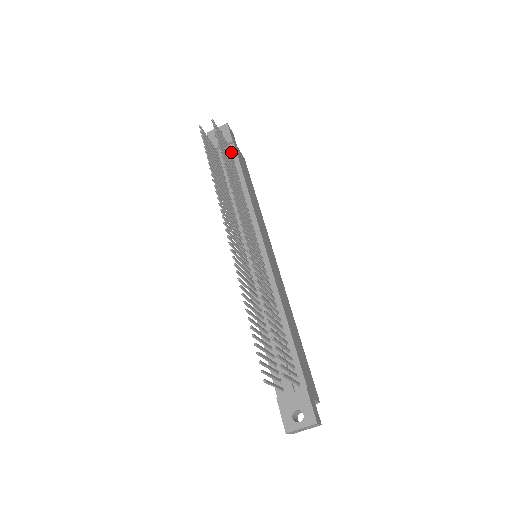
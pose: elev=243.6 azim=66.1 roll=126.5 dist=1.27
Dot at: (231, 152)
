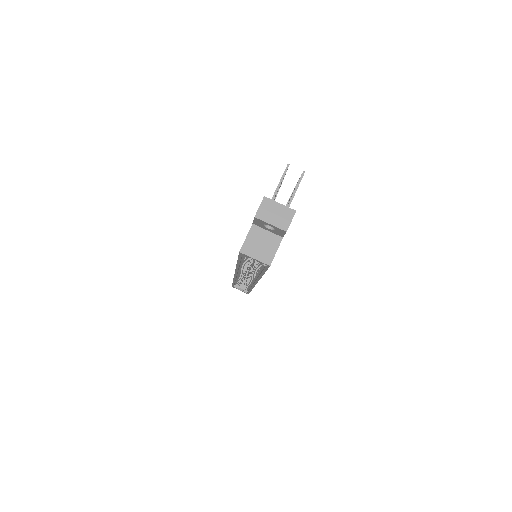
Dot at: occluded
